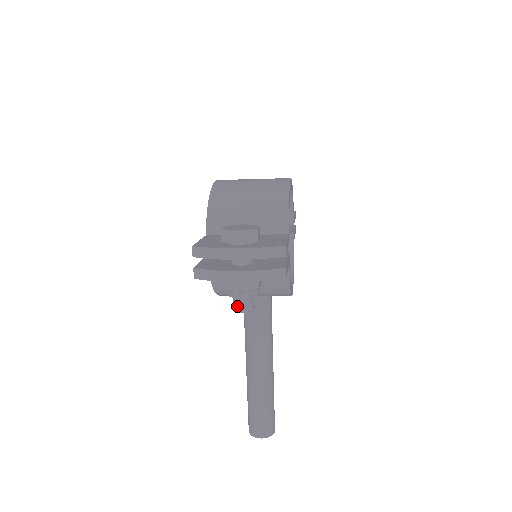
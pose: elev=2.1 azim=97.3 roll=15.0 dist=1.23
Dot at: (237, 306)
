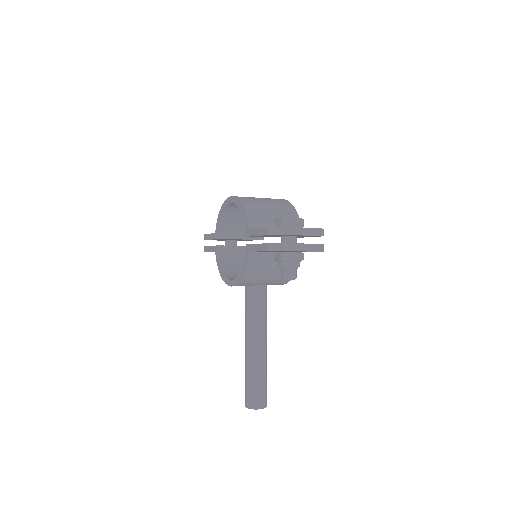
Dot at: (289, 274)
